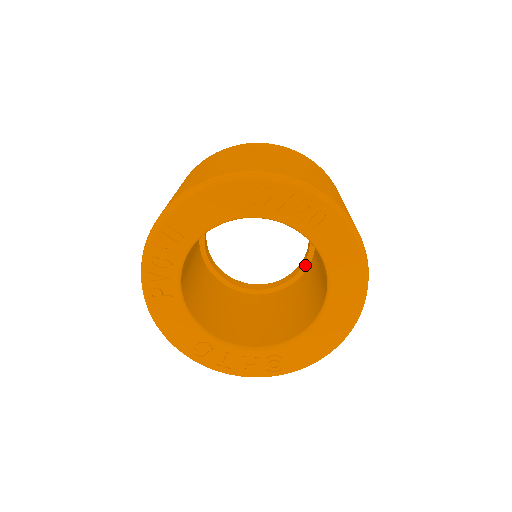
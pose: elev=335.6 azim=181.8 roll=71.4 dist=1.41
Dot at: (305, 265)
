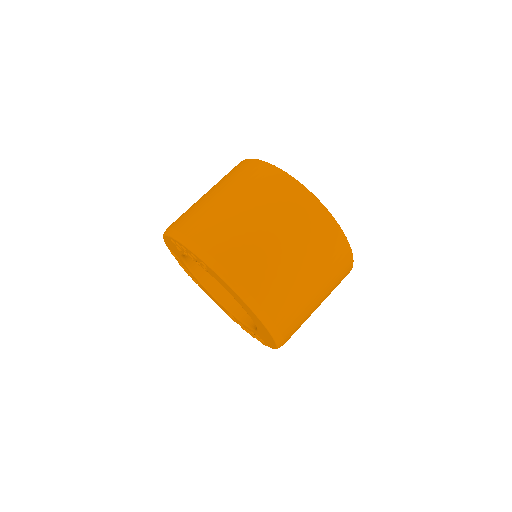
Dot at: occluded
